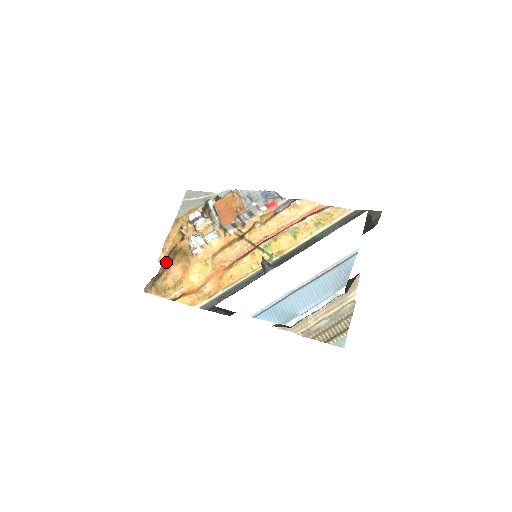
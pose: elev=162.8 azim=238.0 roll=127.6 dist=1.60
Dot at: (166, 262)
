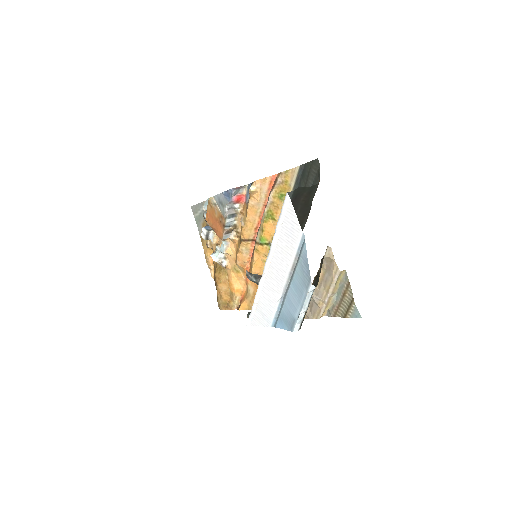
Dot at: occluded
